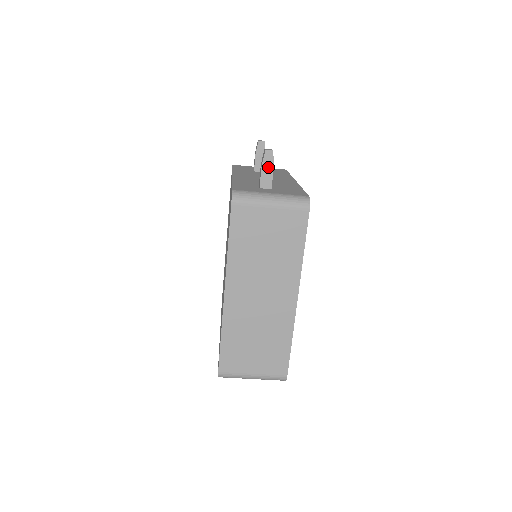
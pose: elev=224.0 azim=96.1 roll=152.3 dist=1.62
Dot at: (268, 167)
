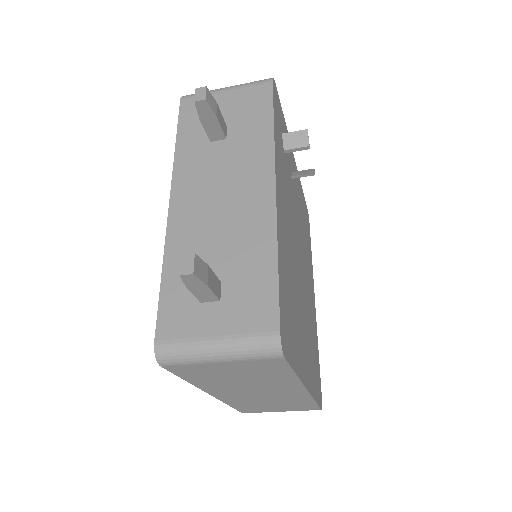
Dot at: (198, 287)
